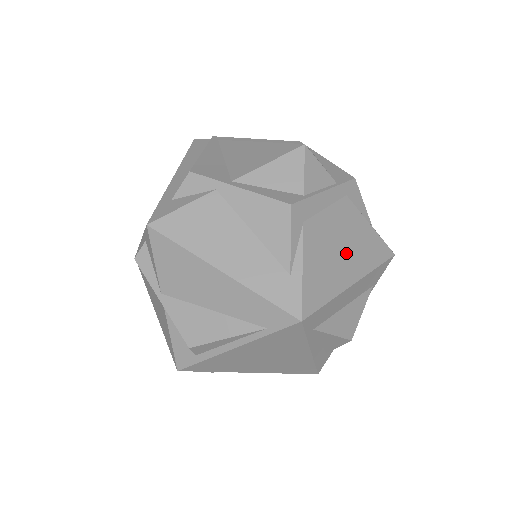
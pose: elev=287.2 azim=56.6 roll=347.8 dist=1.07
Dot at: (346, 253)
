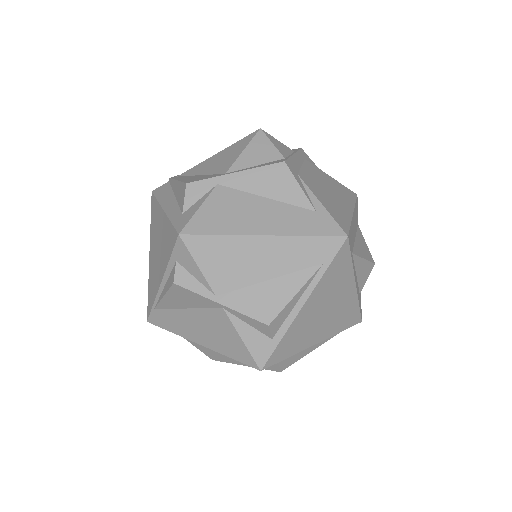
Dot at: (334, 194)
